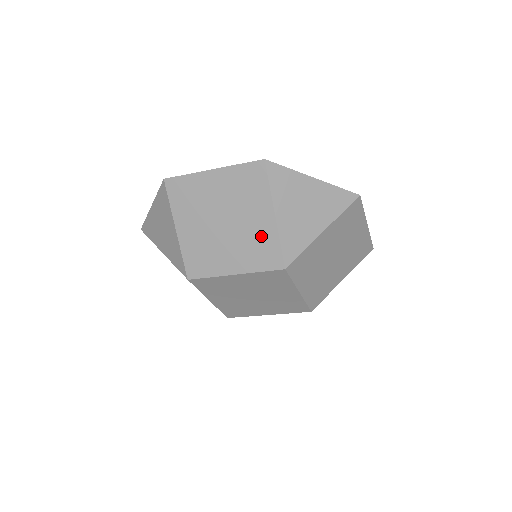
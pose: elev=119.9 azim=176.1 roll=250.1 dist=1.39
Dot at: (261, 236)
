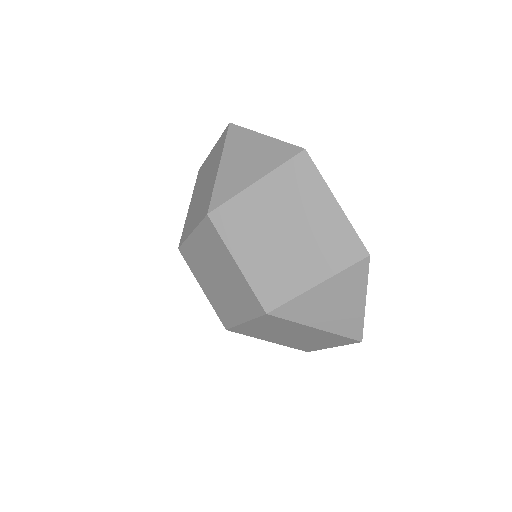
Dot at: (289, 278)
